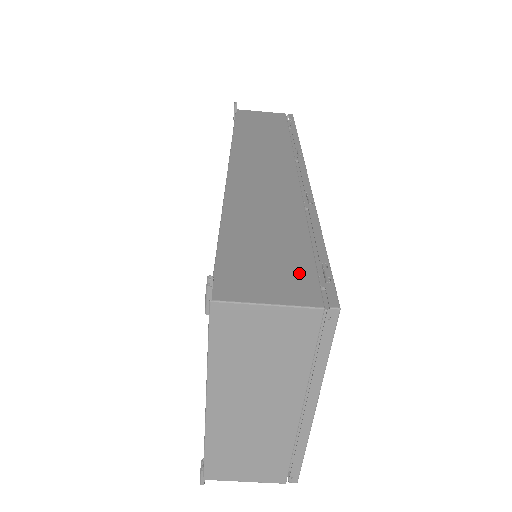
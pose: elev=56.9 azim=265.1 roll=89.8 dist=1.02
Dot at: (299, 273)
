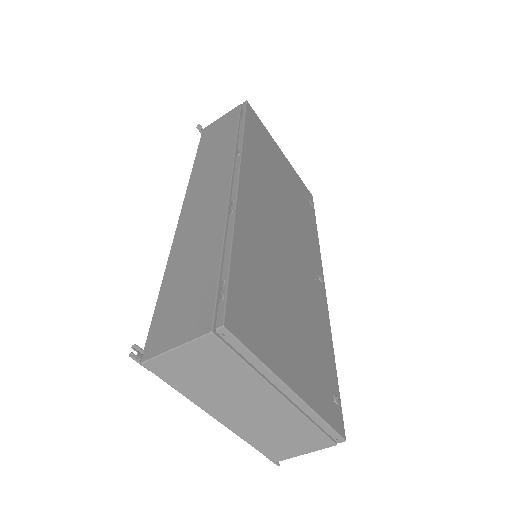
Dot at: (203, 303)
